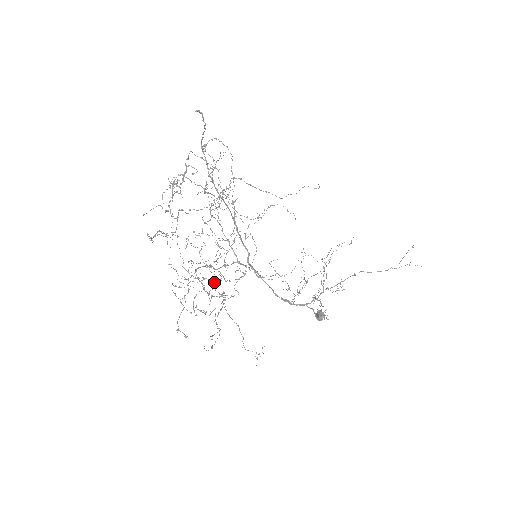
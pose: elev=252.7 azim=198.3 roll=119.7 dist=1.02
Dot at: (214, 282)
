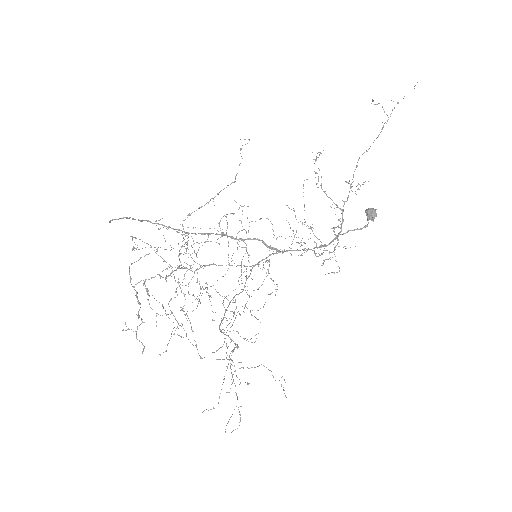
Dot at: occluded
